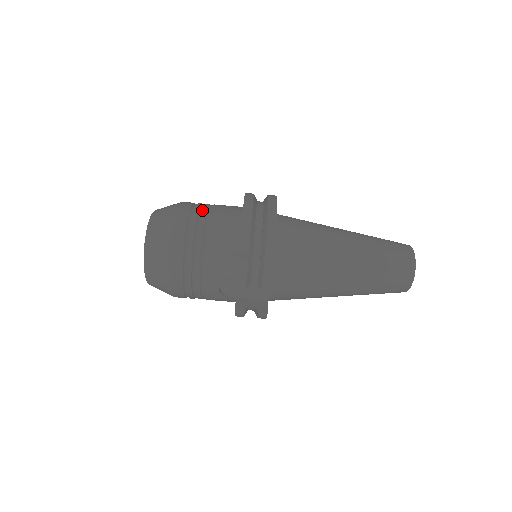
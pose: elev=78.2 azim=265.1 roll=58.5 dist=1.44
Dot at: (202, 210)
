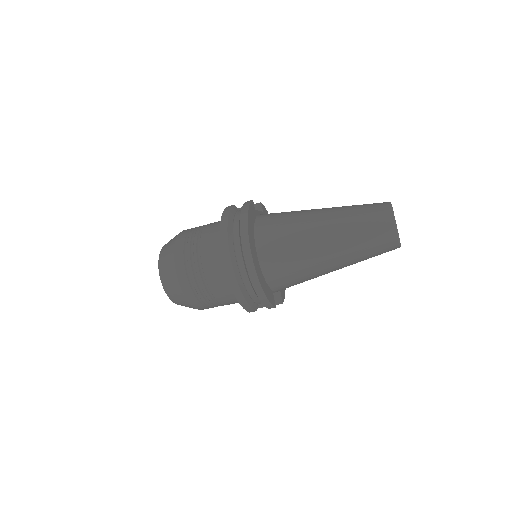
Dot at: (193, 261)
